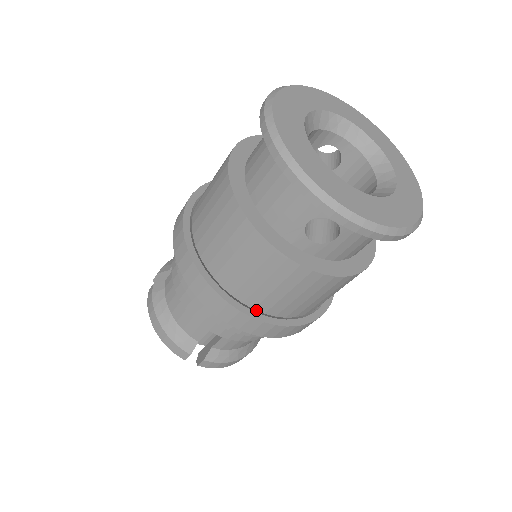
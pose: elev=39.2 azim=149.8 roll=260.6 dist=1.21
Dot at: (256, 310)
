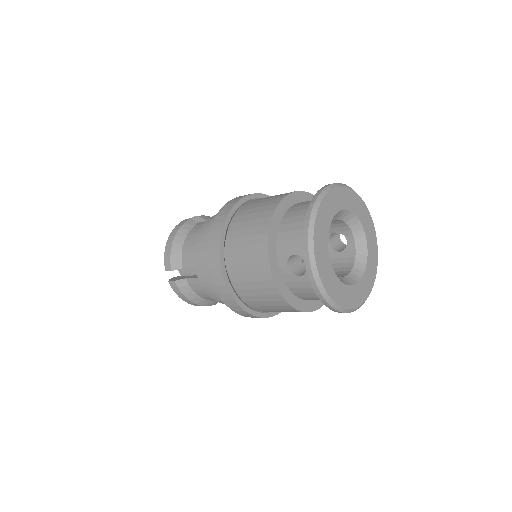
Dot at: (229, 276)
